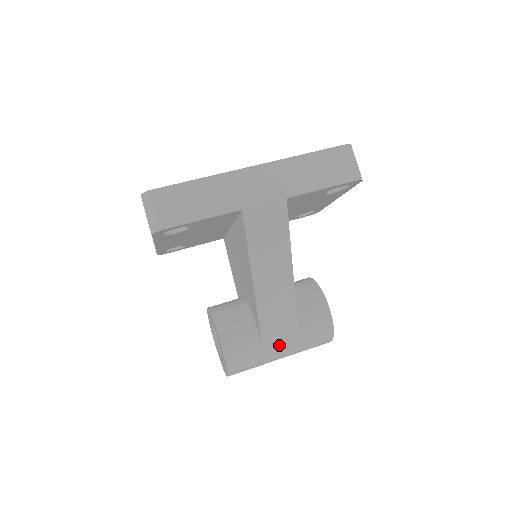
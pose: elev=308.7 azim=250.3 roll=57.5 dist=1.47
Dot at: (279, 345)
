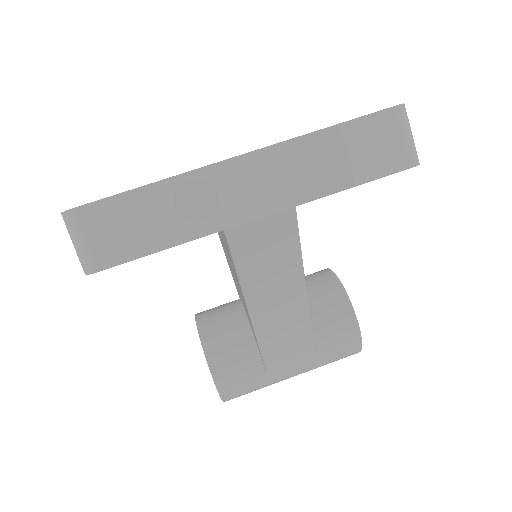
Dot at: (289, 369)
